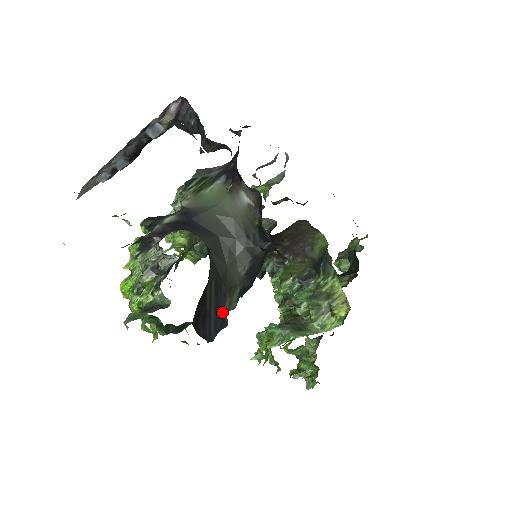
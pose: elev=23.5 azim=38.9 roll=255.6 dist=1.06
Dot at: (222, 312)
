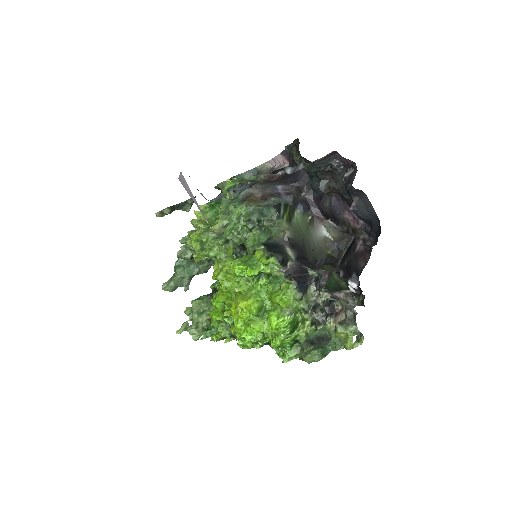
Dot at: occluded
